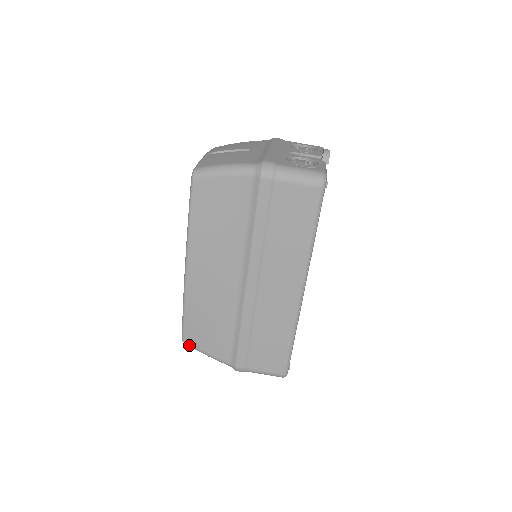
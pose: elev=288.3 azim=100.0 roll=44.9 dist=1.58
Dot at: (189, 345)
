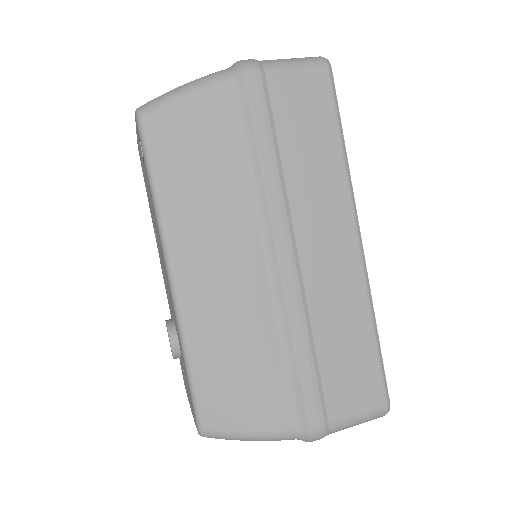
Dot at: (215, 434)
